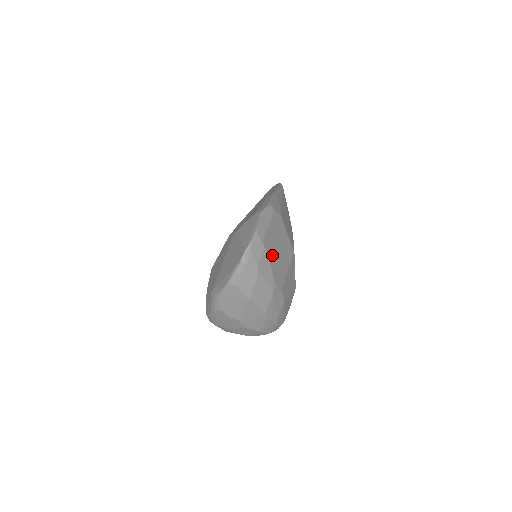
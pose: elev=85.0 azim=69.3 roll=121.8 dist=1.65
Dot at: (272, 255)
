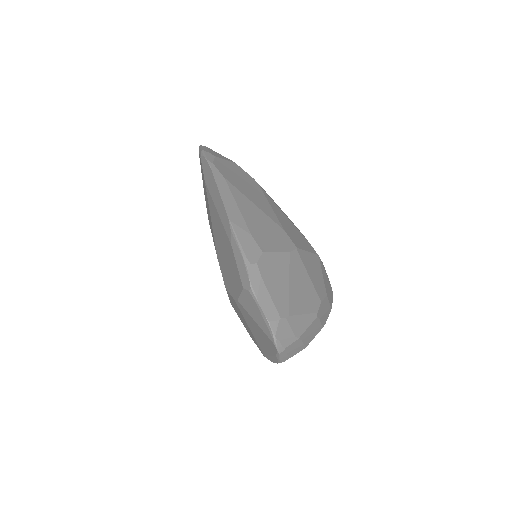
Dot at: (293, 304)
